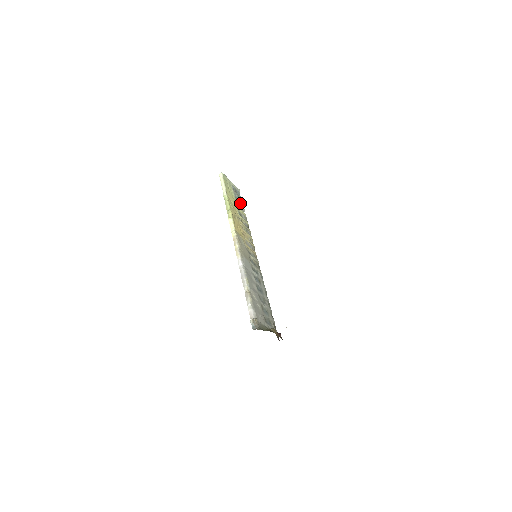
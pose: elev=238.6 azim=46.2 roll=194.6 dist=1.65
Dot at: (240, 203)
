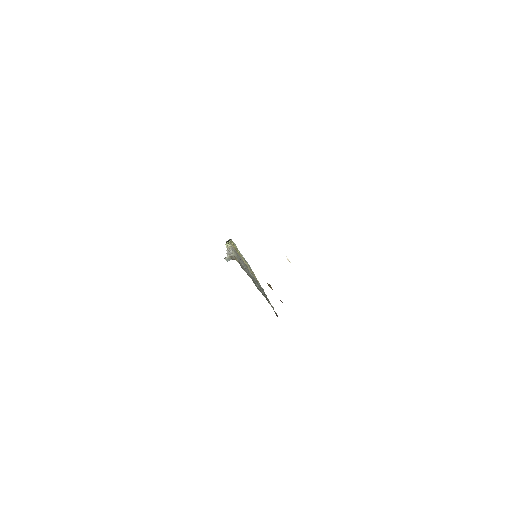
Dot at: occluded
